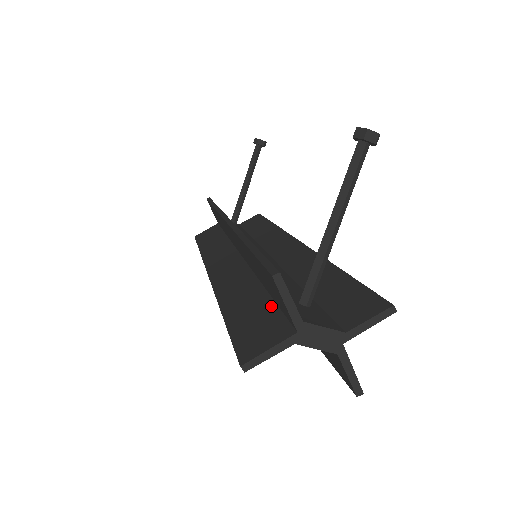
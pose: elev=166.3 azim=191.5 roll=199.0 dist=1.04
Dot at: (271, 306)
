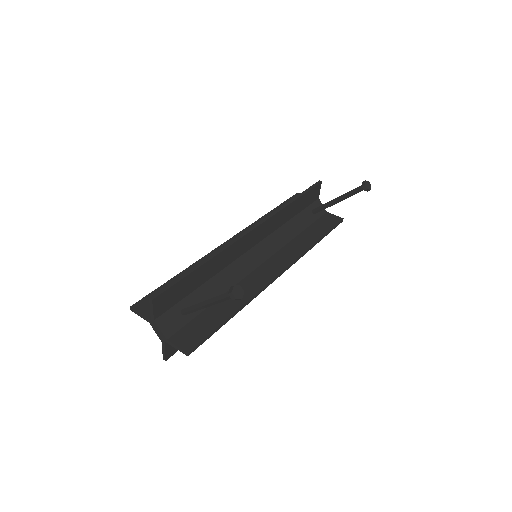
Dot at: occluded
